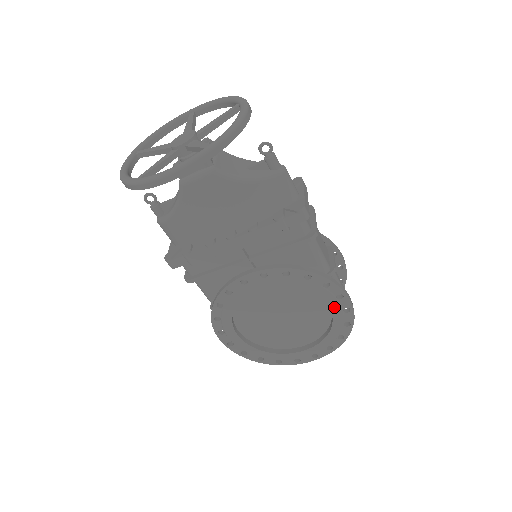
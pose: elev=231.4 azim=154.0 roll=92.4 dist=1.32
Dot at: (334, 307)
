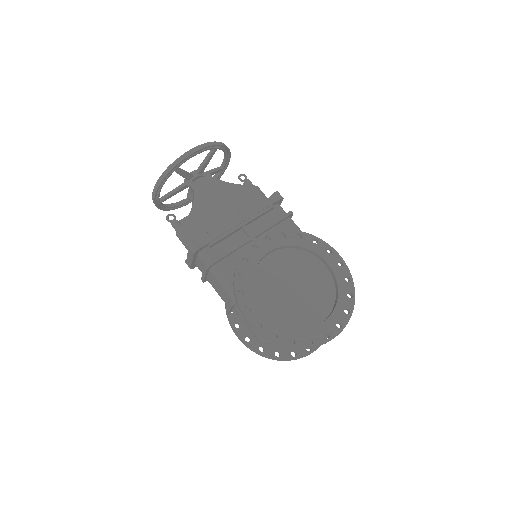
Dot at: (330, 261)
